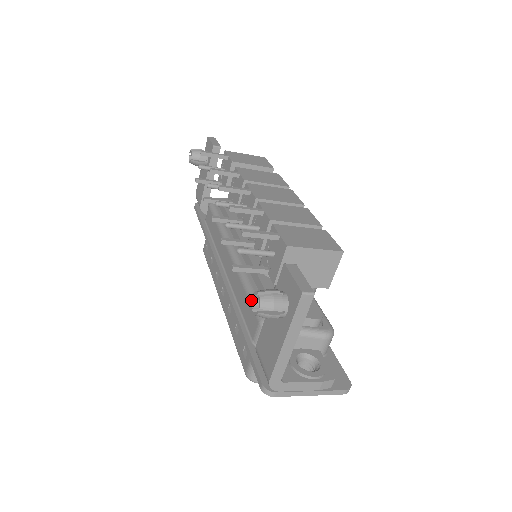
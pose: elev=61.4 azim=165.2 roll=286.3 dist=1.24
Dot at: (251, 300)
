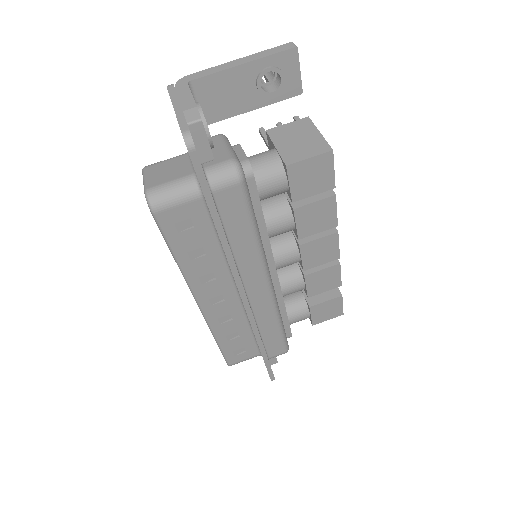
Dot at: occluded
